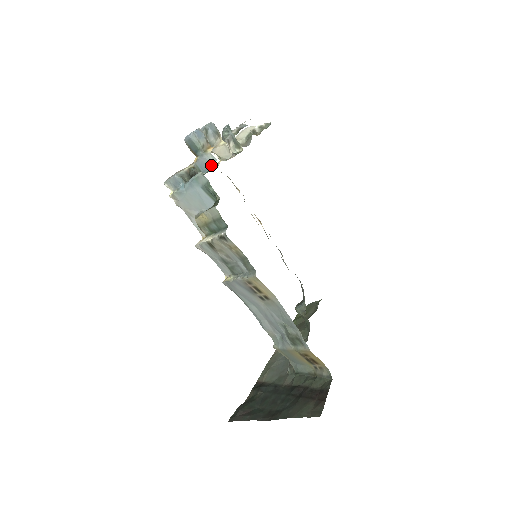
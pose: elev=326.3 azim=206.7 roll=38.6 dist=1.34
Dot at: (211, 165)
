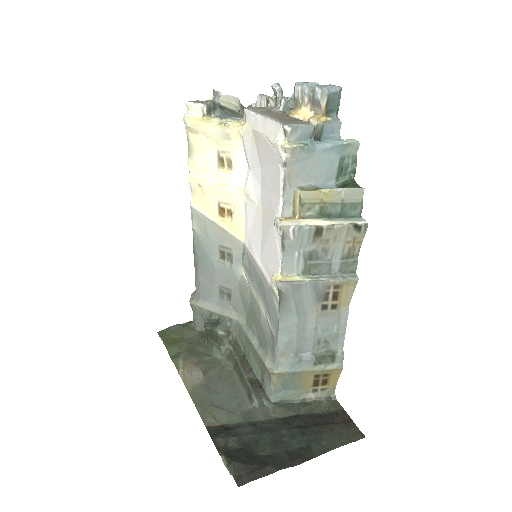
Dot at: (339, 136)
